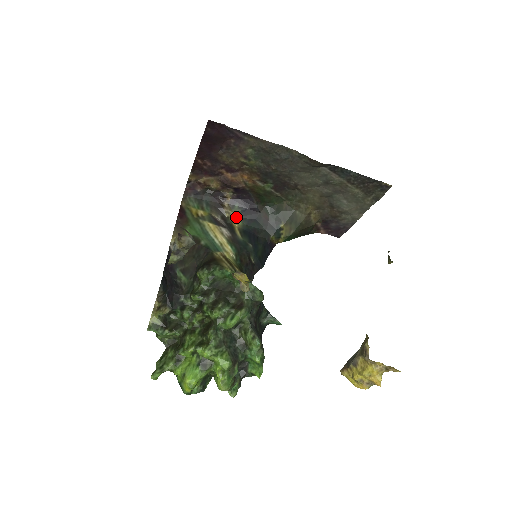
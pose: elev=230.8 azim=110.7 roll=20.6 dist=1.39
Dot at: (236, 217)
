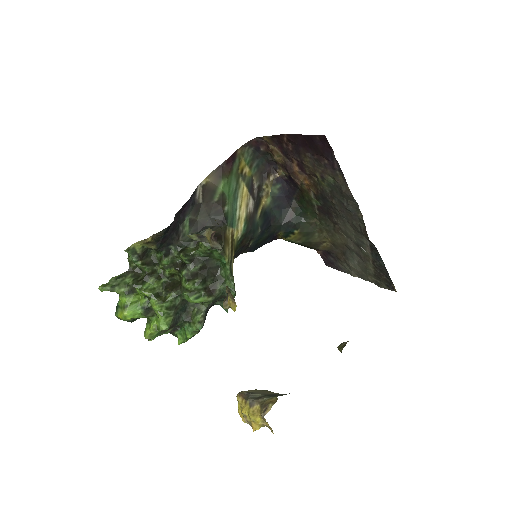
Dot at: (270, 195)
